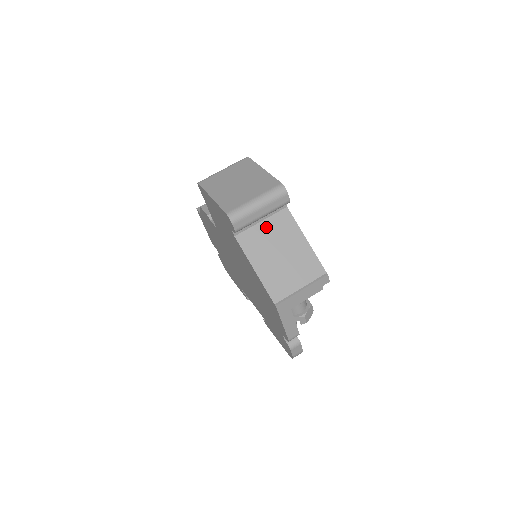
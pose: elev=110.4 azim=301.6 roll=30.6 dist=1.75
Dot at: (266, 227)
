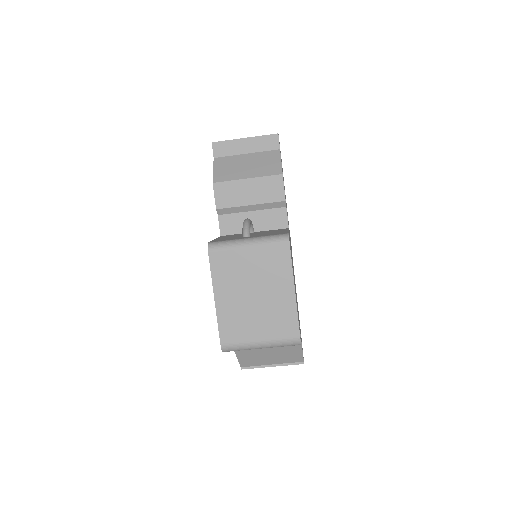
Dot at: occluded
